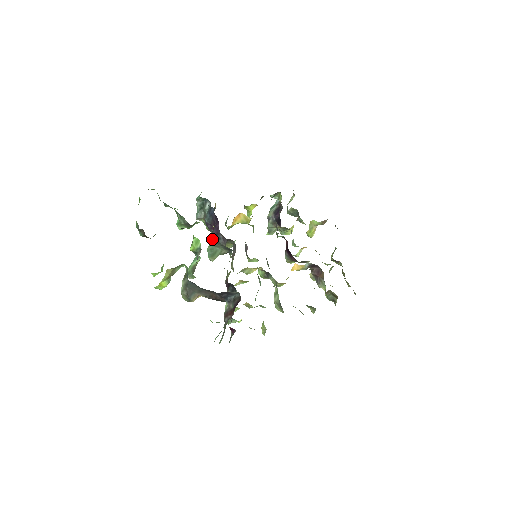
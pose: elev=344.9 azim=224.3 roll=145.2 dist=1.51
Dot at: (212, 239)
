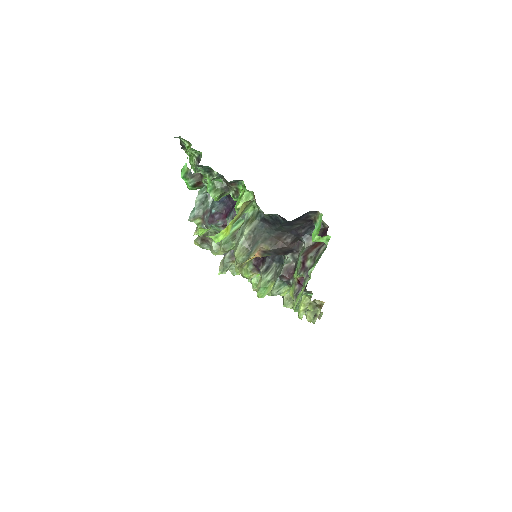
Dot at: (229, 222)
